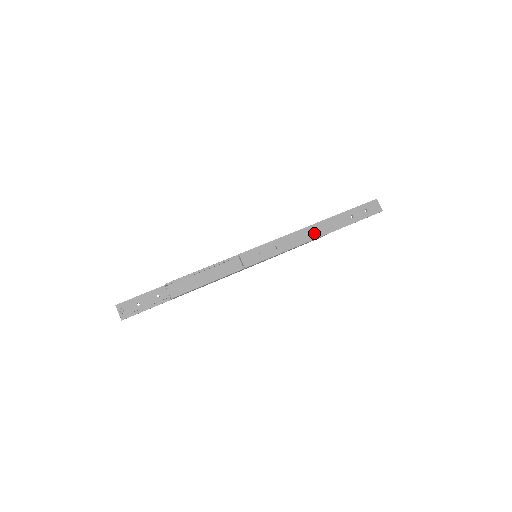
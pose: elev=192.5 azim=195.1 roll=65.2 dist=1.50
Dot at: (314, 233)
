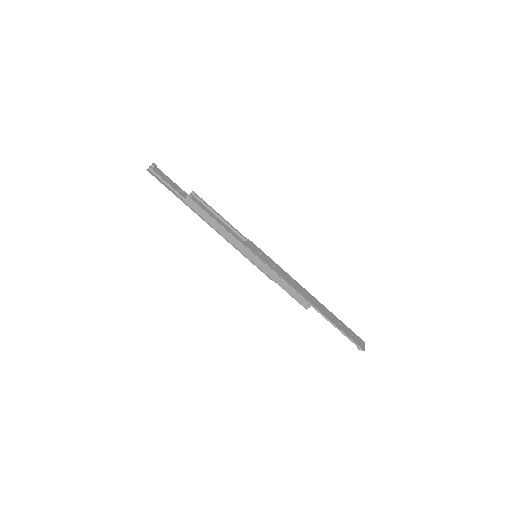
Dot at: (306, 295)
